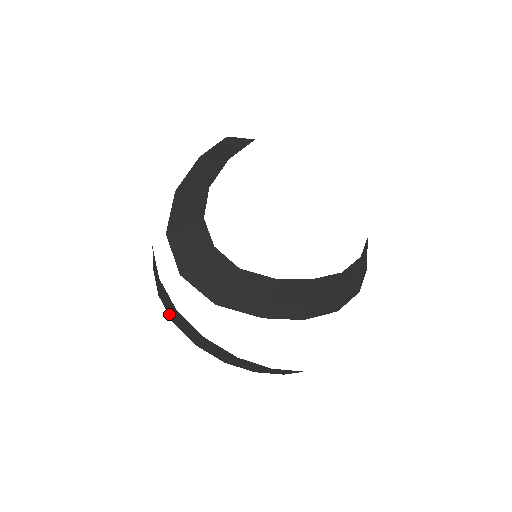
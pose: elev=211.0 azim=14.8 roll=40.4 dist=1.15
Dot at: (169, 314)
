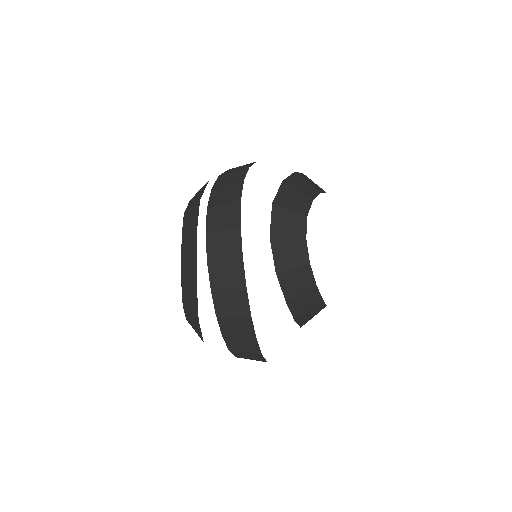
Dot at: (210, 253)
